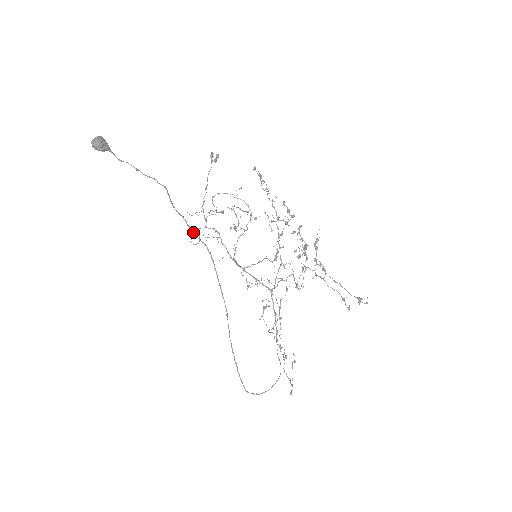
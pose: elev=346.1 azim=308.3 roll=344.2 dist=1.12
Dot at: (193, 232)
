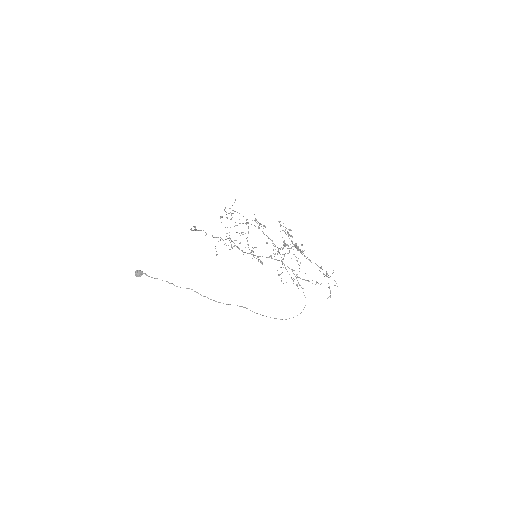
Dot at: (198, 293)
